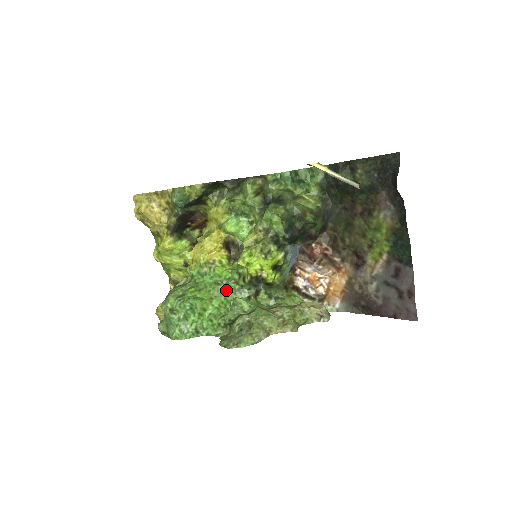
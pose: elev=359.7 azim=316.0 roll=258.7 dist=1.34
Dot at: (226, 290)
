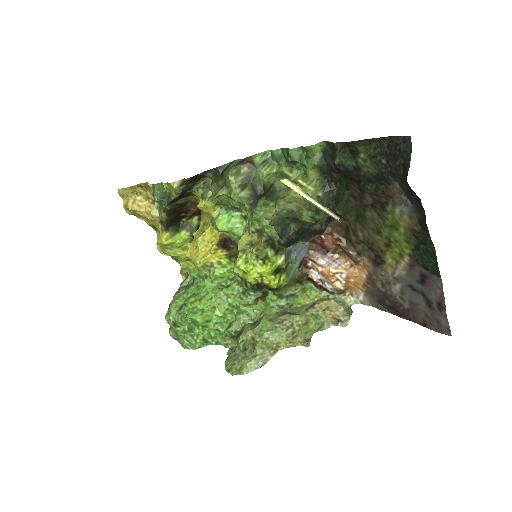
Dot at: (229, 296)
